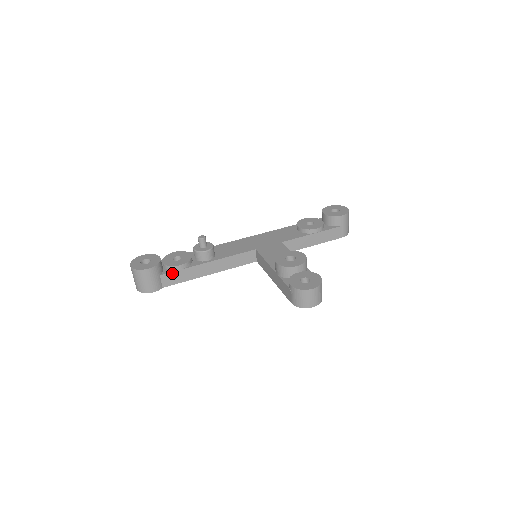
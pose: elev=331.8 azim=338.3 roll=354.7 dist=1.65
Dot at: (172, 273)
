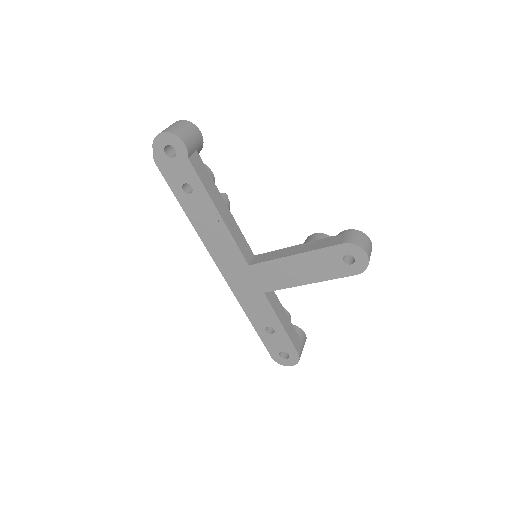
Dot at: (203, 165)
